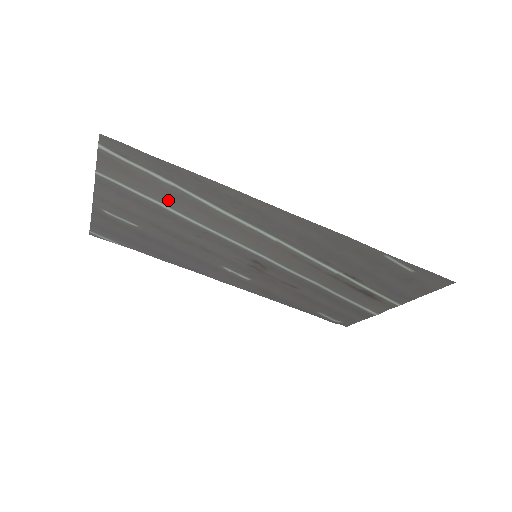
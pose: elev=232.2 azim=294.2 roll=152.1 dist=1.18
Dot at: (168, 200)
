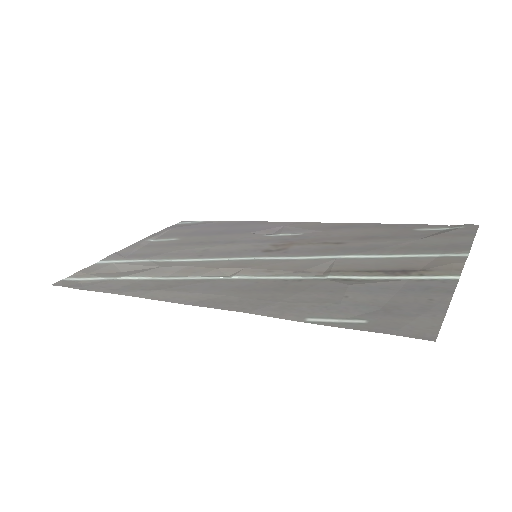
Dot at: (143, 265)
